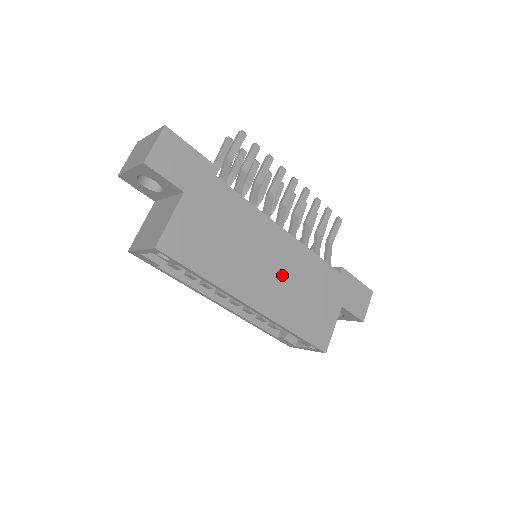
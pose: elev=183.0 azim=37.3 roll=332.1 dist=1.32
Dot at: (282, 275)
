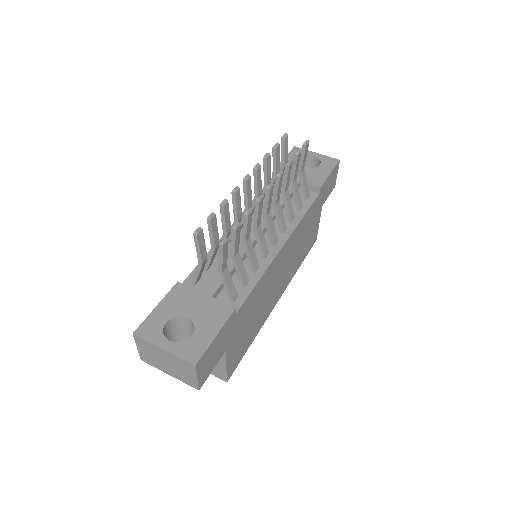
Dot at: (288, 263)
